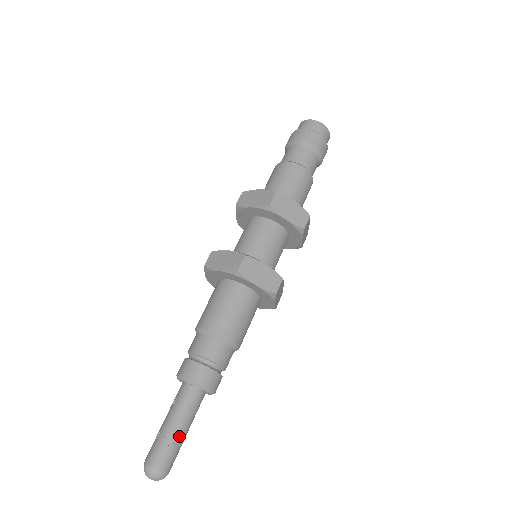
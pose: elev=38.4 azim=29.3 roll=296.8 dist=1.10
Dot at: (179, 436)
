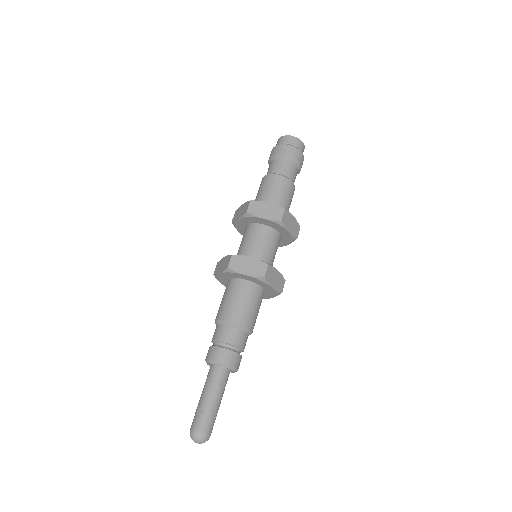
Dot at: (210, 405)
